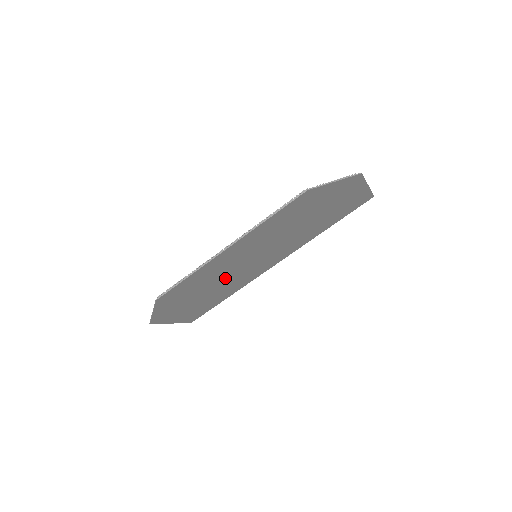
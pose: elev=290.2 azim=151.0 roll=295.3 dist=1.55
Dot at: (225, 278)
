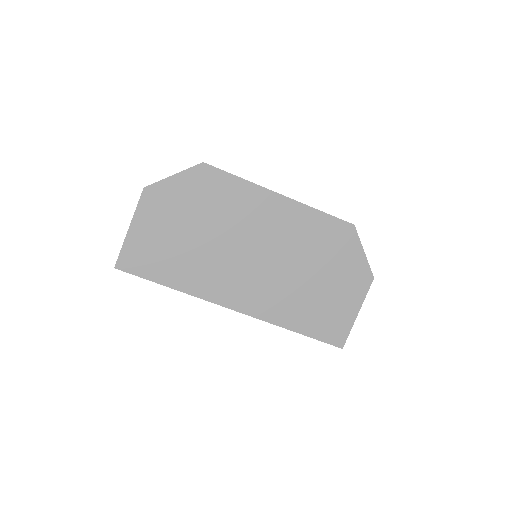
Dot at: (222, 240)
